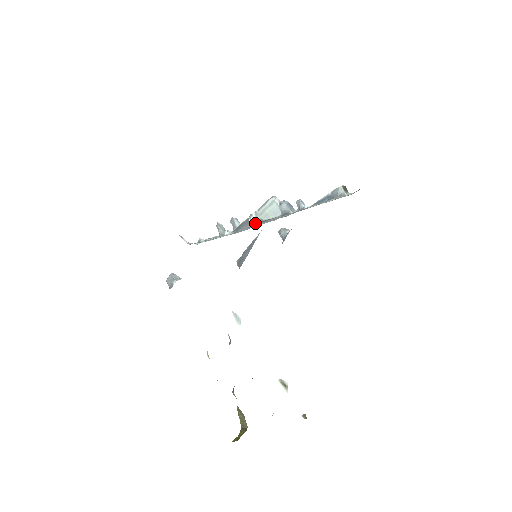
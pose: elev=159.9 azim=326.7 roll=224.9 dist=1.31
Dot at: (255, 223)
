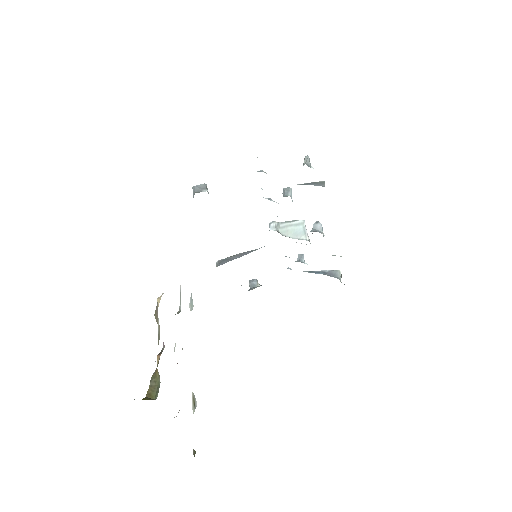
Dot at: (273, 230)
